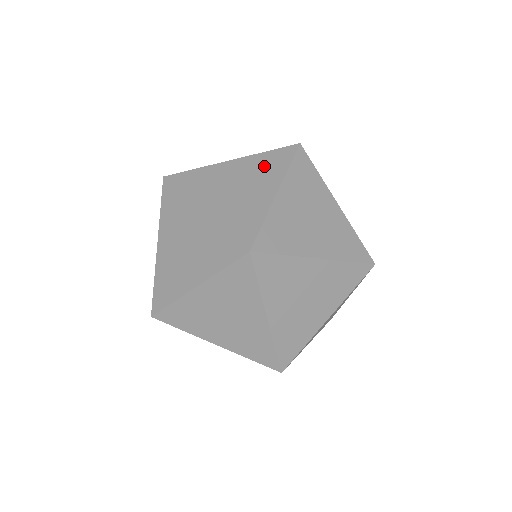
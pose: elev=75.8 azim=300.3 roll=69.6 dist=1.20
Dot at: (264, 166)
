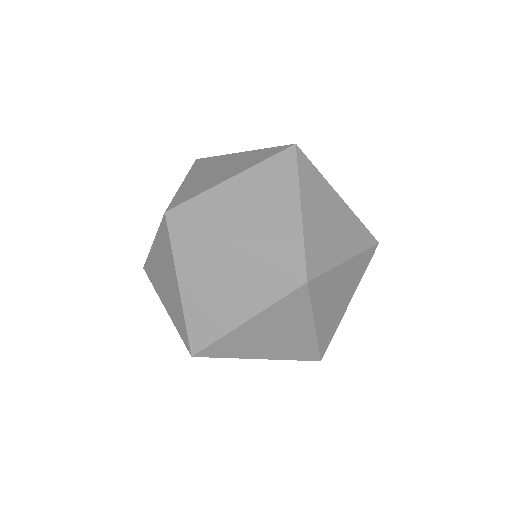
Dot at: (272, 179)
